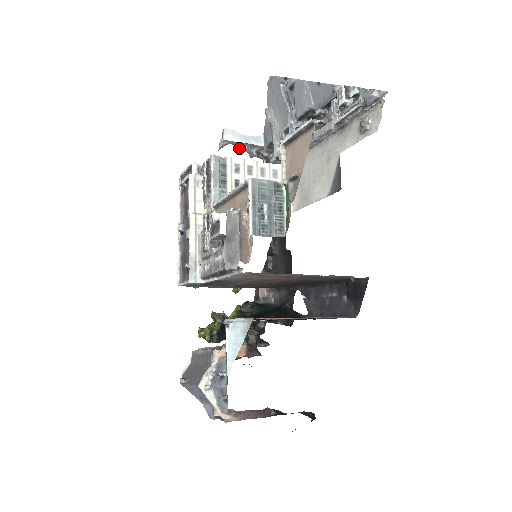
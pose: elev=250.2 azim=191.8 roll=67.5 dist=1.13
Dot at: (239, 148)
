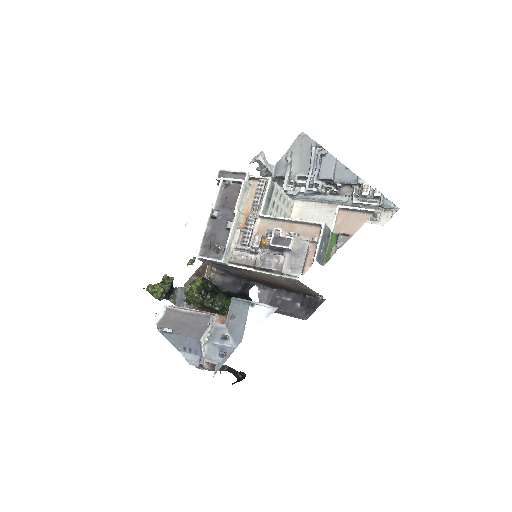
Dot at: (261, 168)
